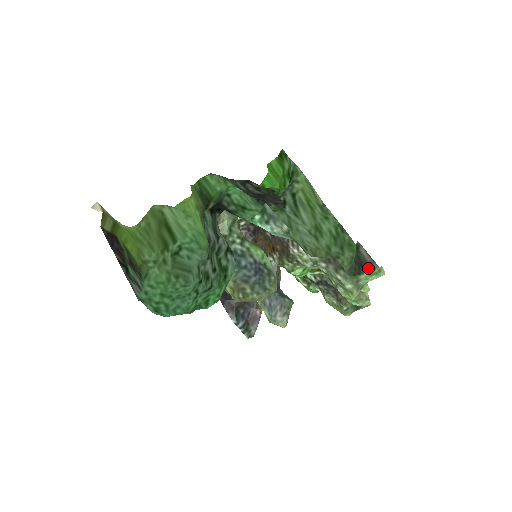
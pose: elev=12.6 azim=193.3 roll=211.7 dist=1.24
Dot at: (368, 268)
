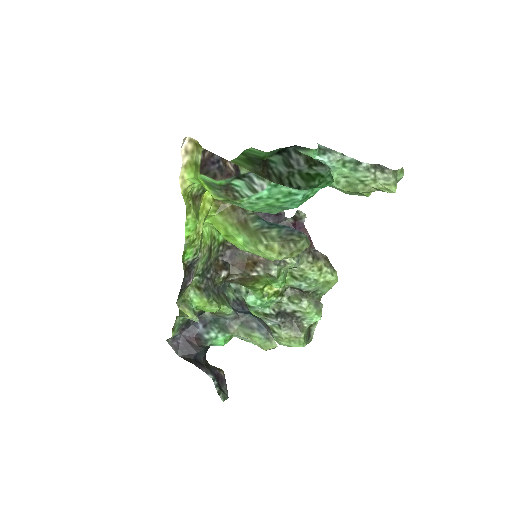
Dot at: occluded
